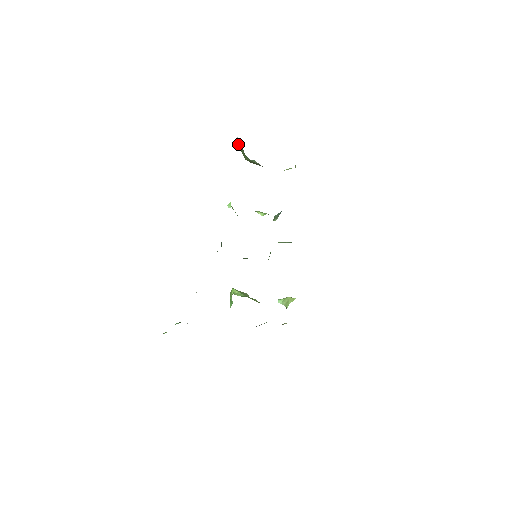
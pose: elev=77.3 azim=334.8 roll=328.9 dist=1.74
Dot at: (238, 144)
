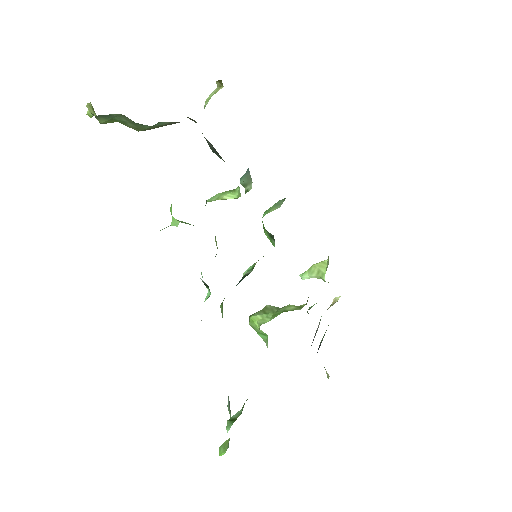
Dot at: occluded
